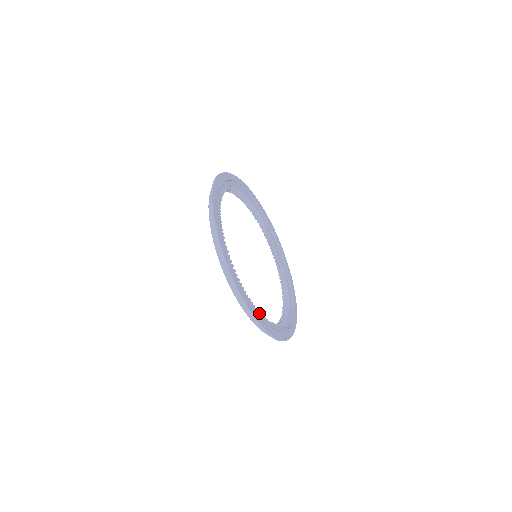
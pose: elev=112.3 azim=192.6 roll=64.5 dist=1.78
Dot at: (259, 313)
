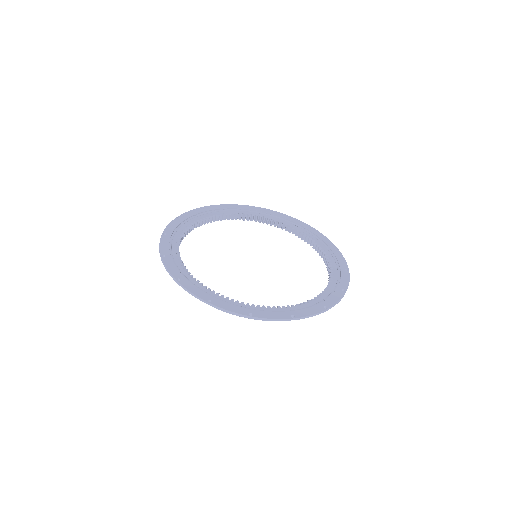
Dot at: (310, 302)
